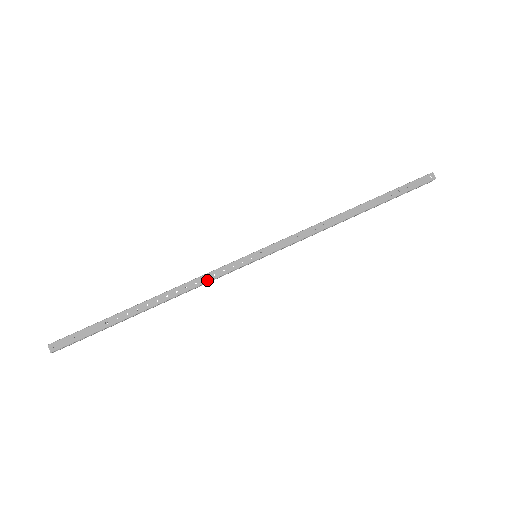
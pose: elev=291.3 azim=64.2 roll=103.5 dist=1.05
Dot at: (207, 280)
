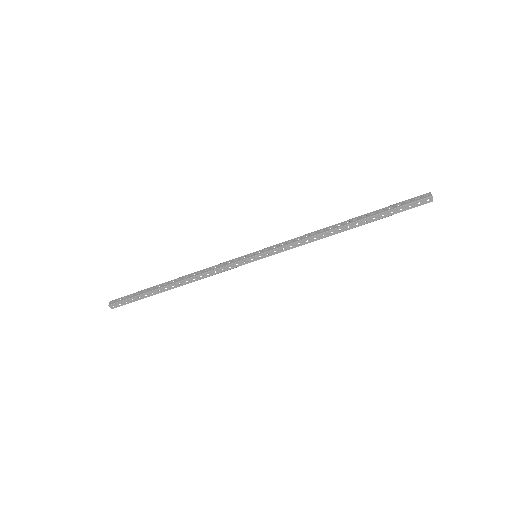
Dot at: (217, 273)
